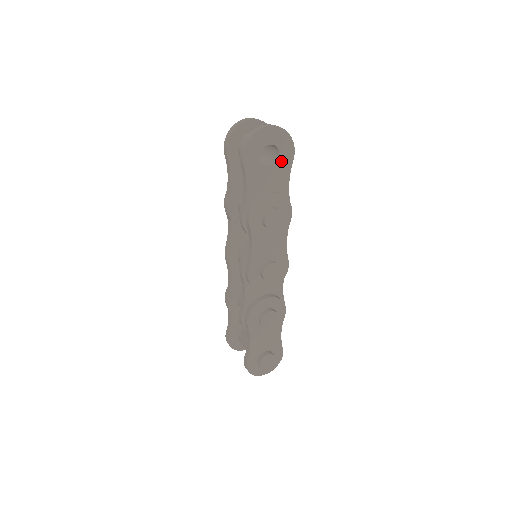
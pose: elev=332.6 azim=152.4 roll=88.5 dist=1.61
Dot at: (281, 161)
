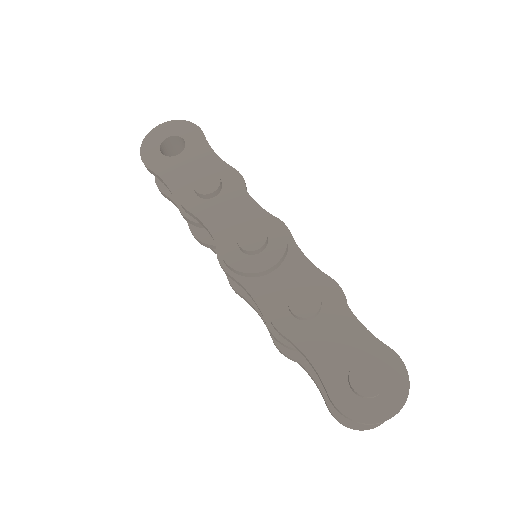
Dot at: (190, 142)
